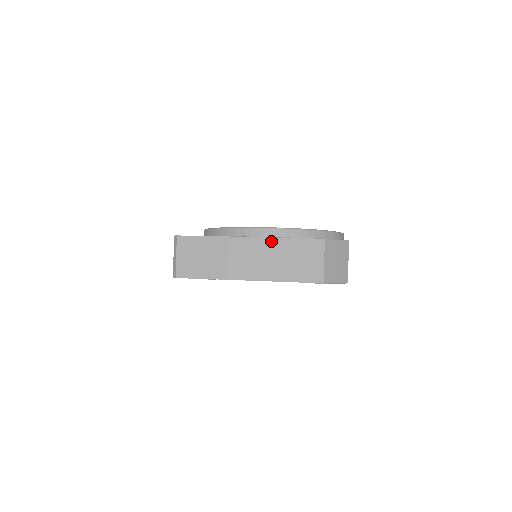
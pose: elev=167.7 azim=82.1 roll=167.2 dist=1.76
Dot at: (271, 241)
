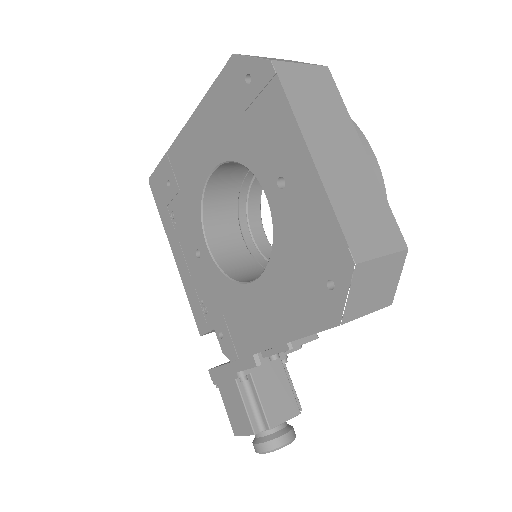
Dot at: occluded
